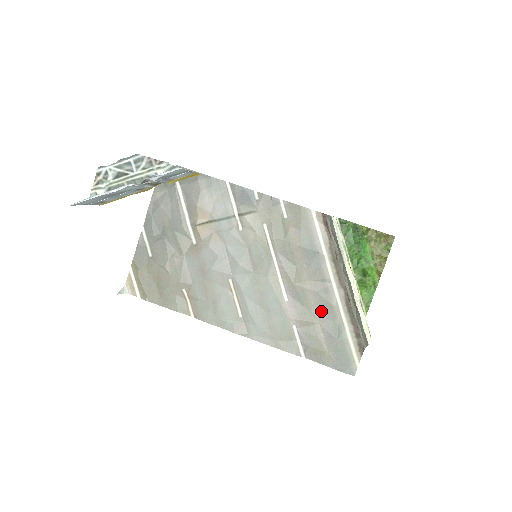
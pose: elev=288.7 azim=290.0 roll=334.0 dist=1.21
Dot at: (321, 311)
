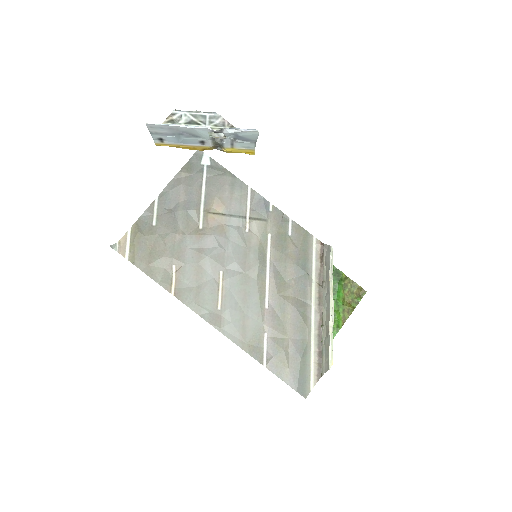
Dot at: (294, 327)
